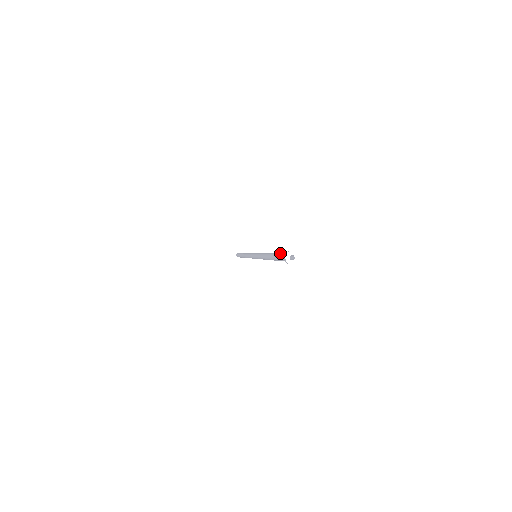
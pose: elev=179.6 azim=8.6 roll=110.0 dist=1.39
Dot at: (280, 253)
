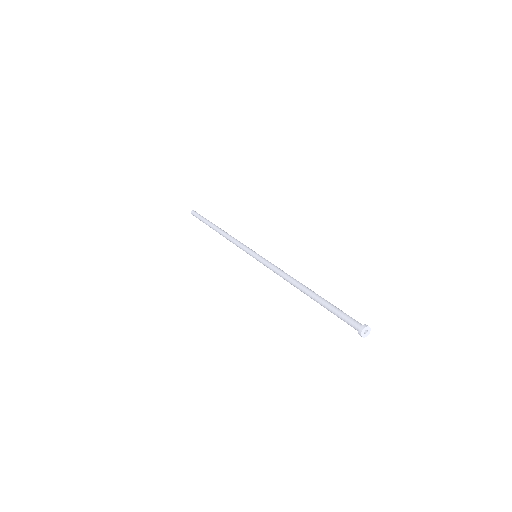
Dot at: (334, 312)
